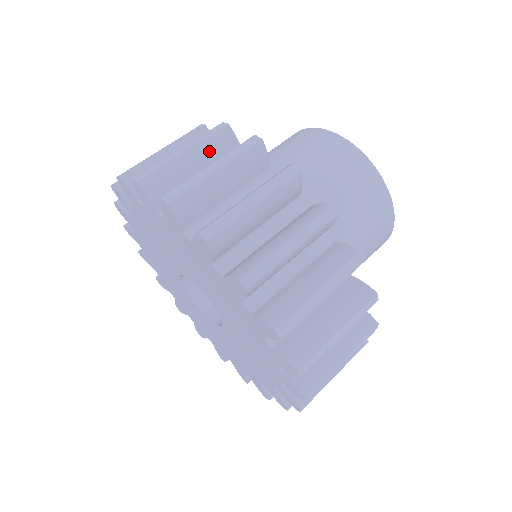
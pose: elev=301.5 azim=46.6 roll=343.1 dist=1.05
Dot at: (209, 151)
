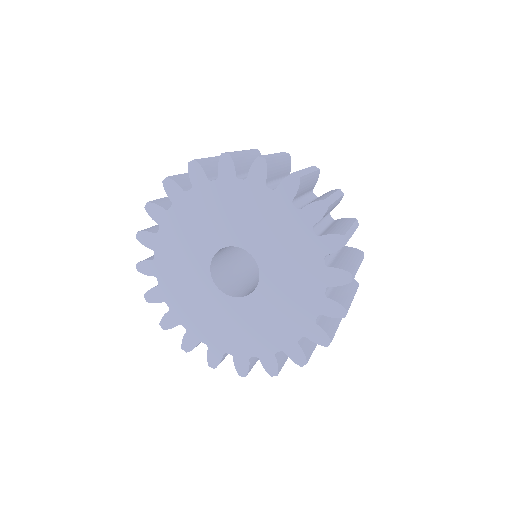
Dot at: (313, 180)
